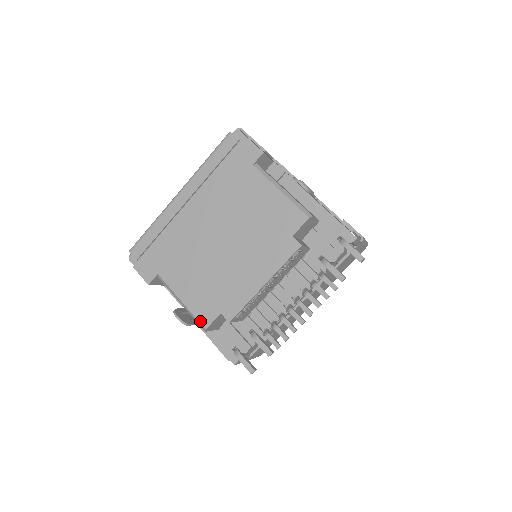
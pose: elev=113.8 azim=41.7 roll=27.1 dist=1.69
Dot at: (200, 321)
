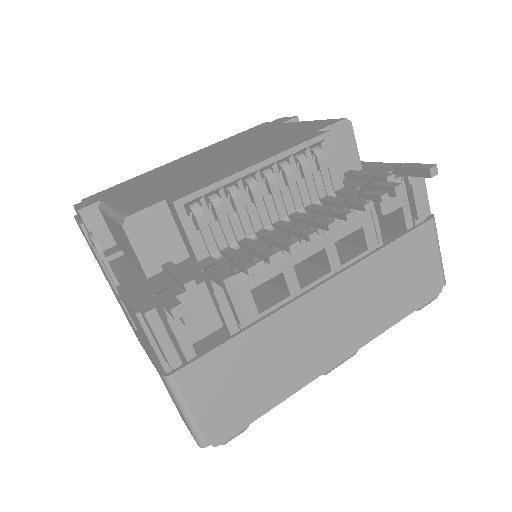
Dot at: (124, 213)
